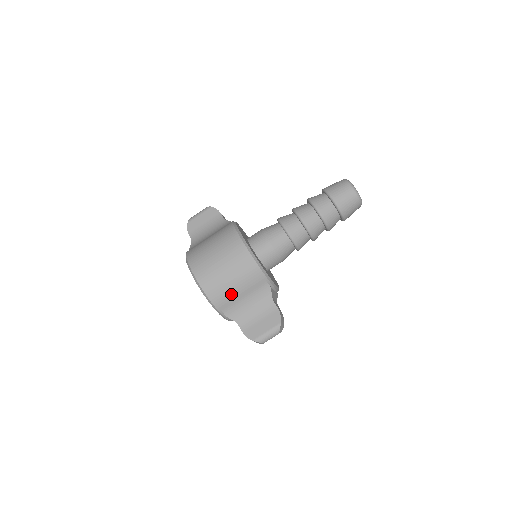
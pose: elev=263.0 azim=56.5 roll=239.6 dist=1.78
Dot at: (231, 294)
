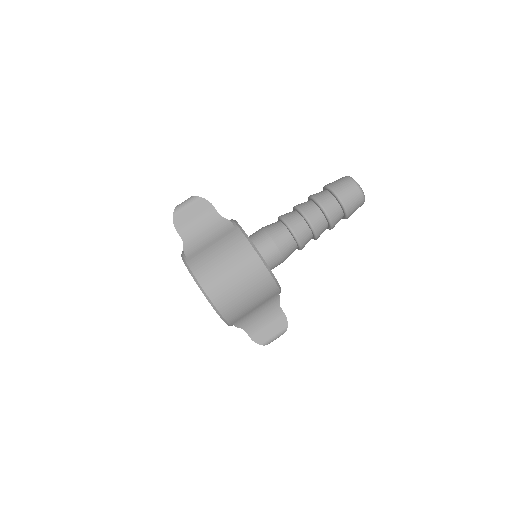
Dot at: (246, 311)
